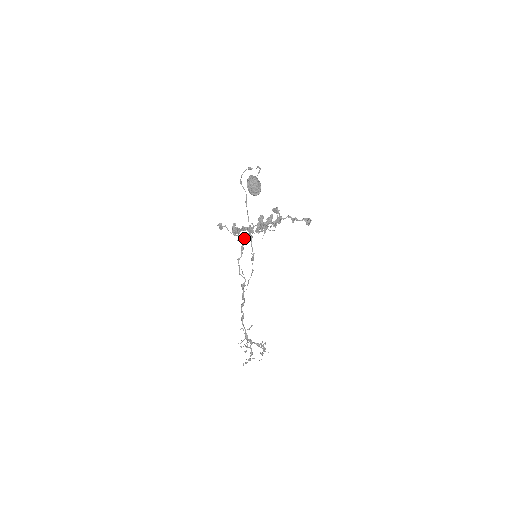
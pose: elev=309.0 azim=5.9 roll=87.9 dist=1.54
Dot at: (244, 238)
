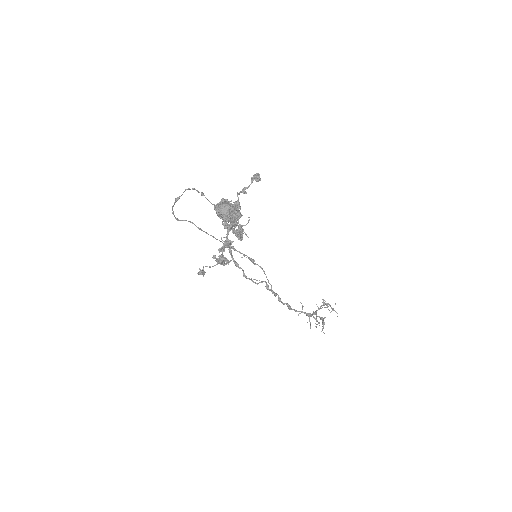
Dot at: occluded
